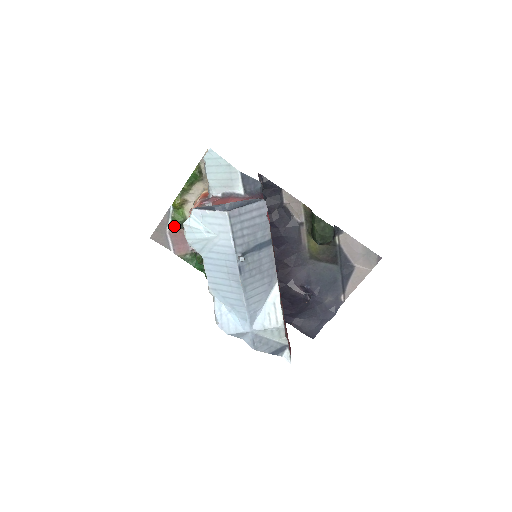
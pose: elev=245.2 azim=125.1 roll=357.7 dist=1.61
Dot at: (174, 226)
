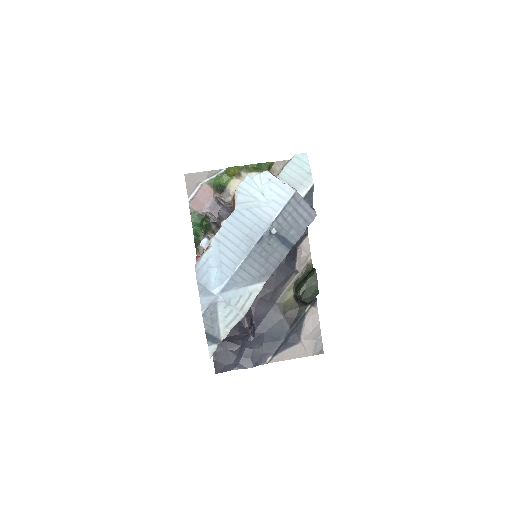
Dot at: (211, 183)
